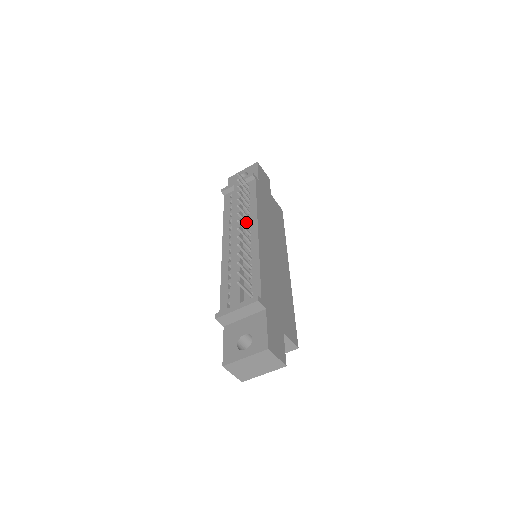
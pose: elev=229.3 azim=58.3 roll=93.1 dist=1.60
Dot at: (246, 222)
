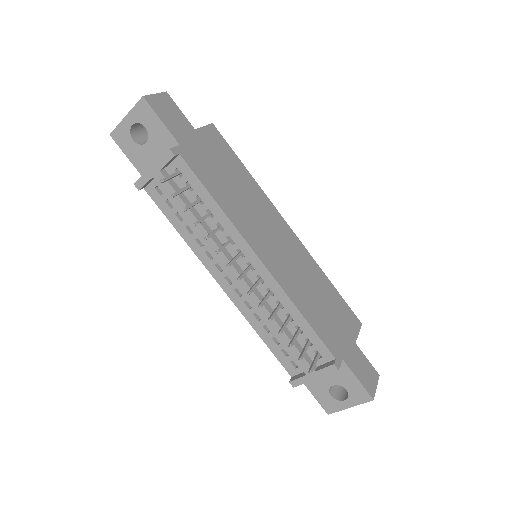
Dot at: (237, 258)
